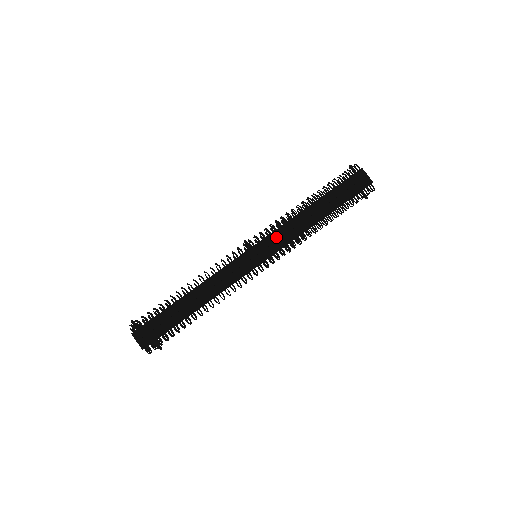
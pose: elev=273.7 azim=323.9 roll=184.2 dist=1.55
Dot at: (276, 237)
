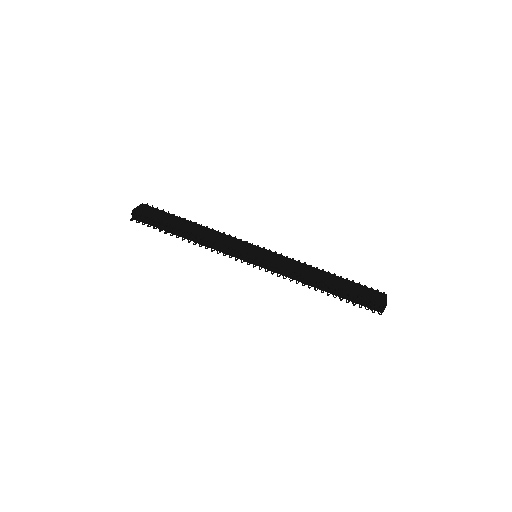
Dot at: (282, 258)
